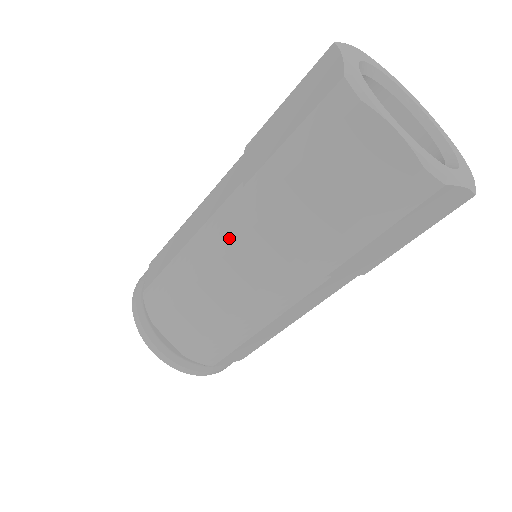
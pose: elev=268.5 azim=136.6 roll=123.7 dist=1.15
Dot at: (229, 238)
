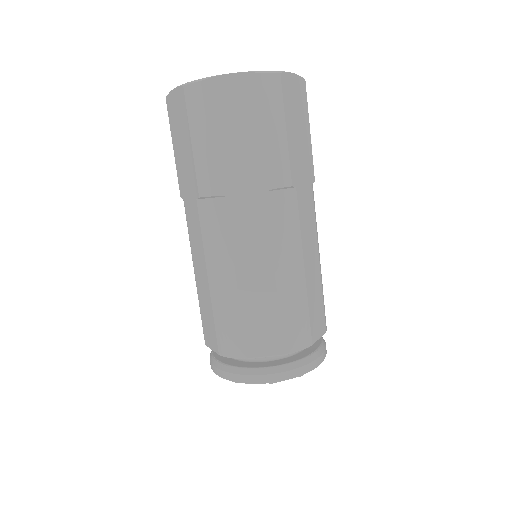
Dot at: (223, 232)
